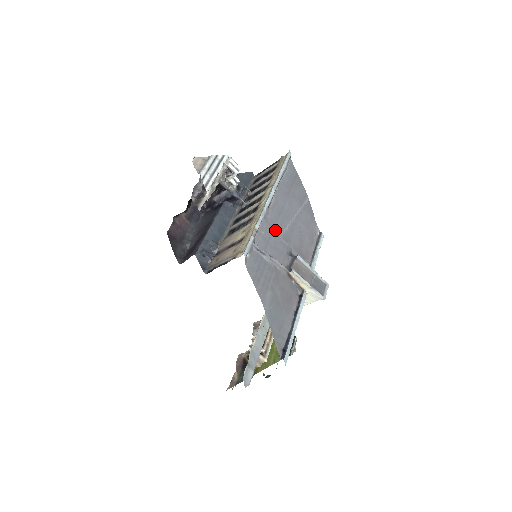
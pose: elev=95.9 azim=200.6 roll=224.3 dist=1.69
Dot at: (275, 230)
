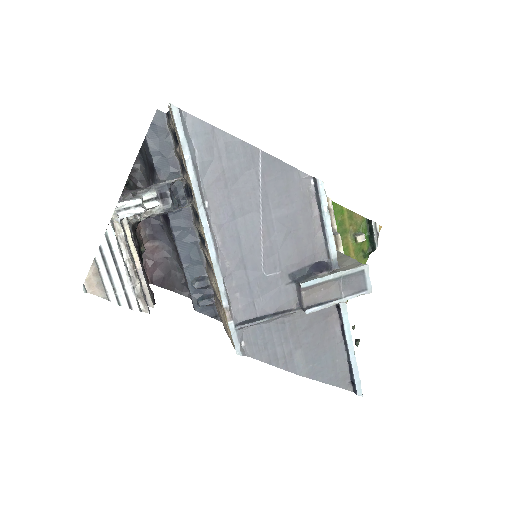
Dot at: (249, 272)
